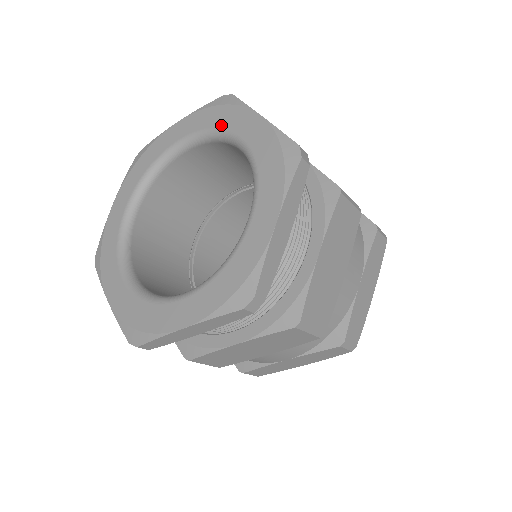
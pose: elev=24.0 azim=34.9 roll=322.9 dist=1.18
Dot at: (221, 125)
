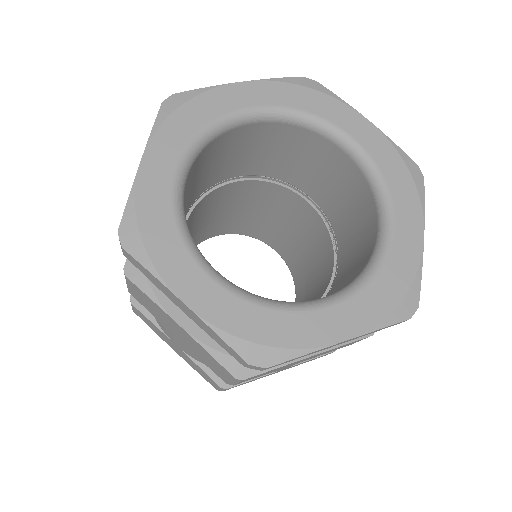
Dot at: (393, 189)
